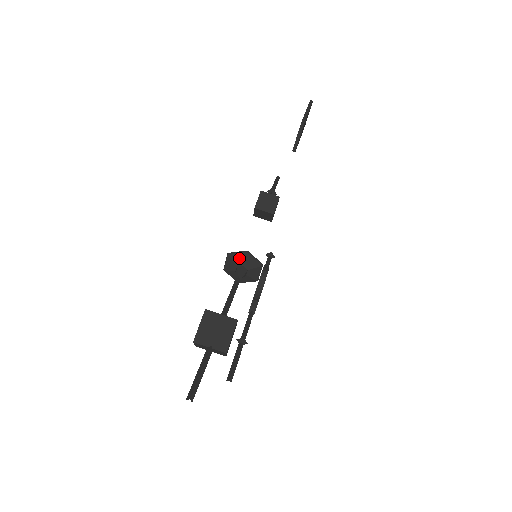
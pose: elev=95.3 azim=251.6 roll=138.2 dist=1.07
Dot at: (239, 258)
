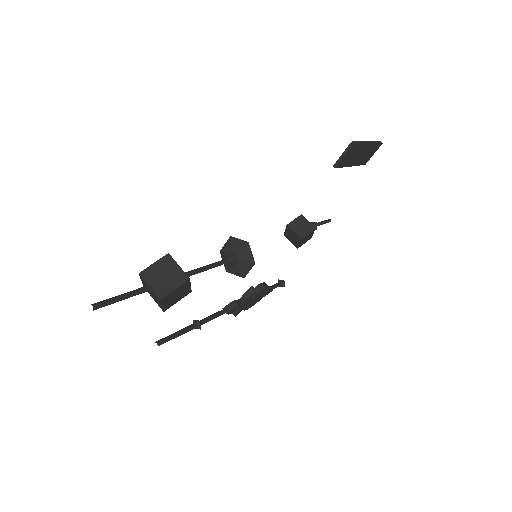
Dot at: (237, 245)
